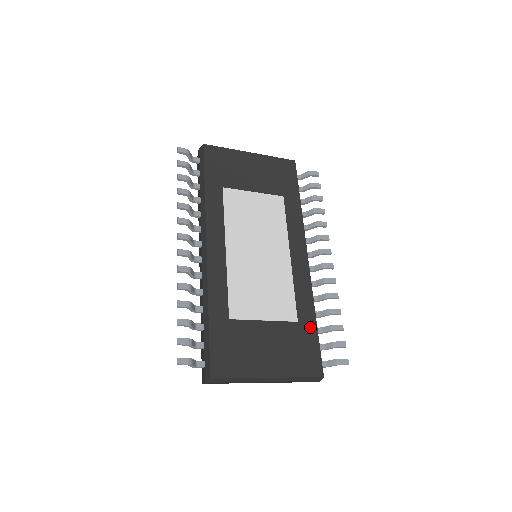
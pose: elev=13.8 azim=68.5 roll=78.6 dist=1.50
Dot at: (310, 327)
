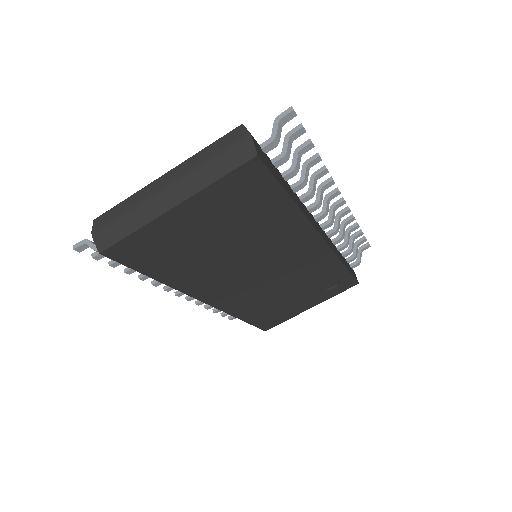
Dot at: occluded
